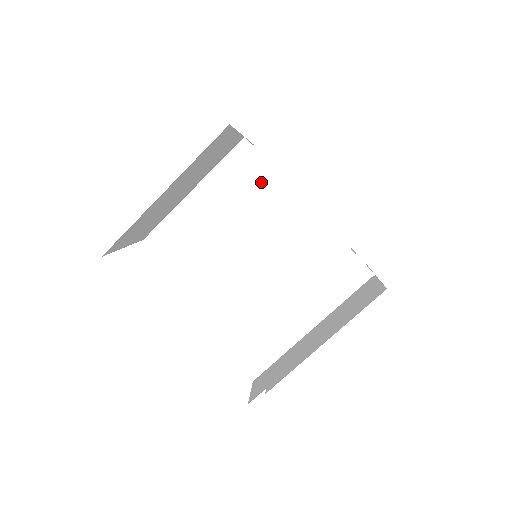
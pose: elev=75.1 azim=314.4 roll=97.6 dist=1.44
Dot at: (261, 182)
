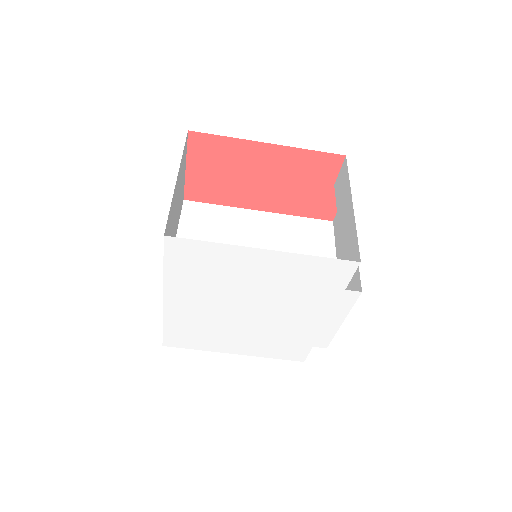
Dot at: (217, 216)
